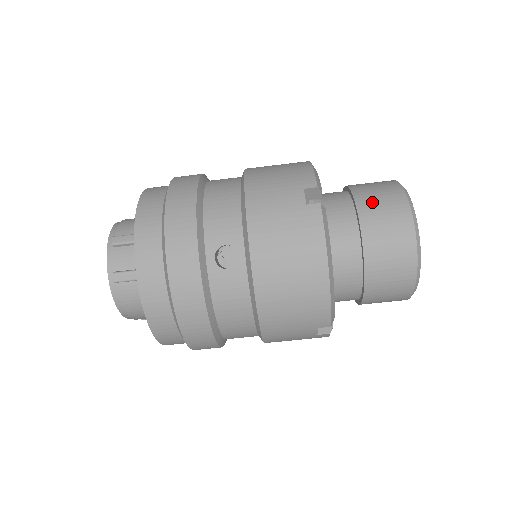
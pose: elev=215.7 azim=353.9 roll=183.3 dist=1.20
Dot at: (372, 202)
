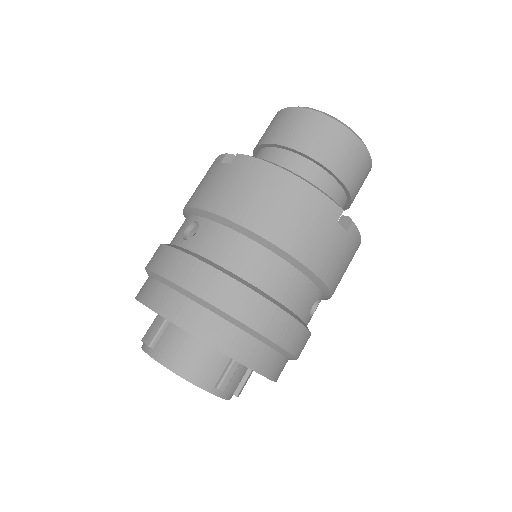
Dot at: (347, 167)
